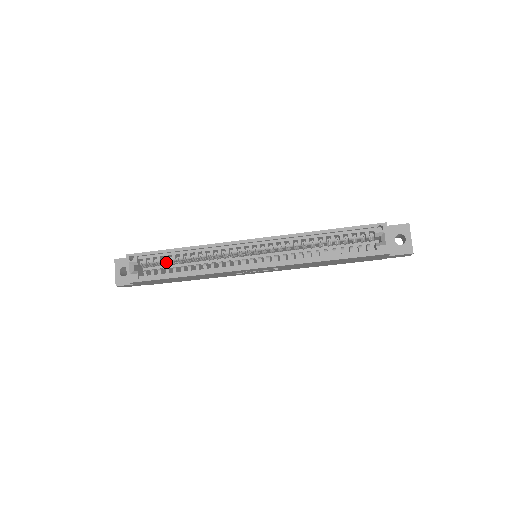
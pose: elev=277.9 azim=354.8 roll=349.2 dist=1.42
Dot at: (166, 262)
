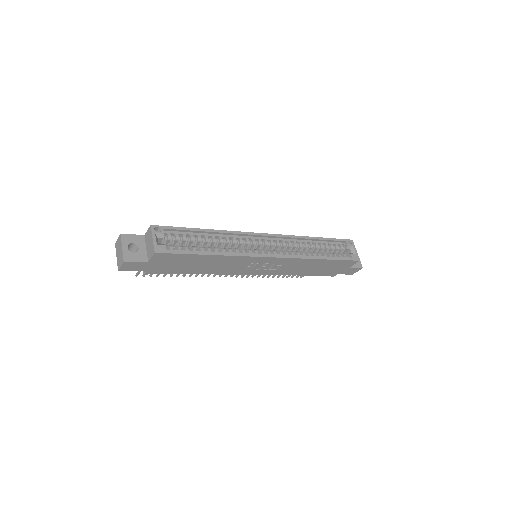
Dot at: (189, 242)
